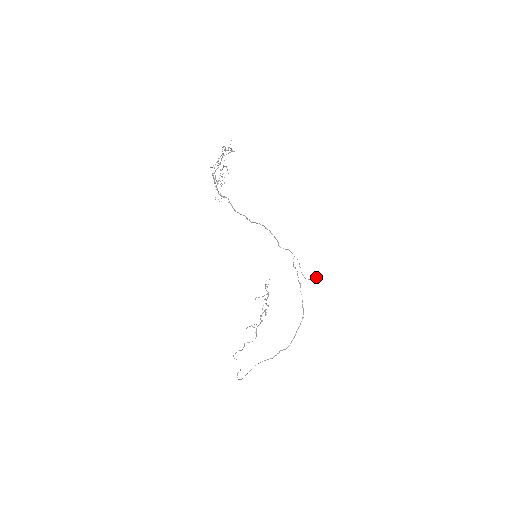
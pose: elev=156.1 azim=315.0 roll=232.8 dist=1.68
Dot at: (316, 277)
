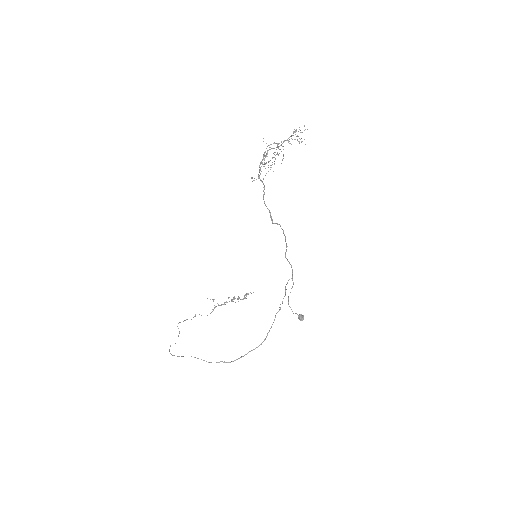
Dot at: (299, 316)
